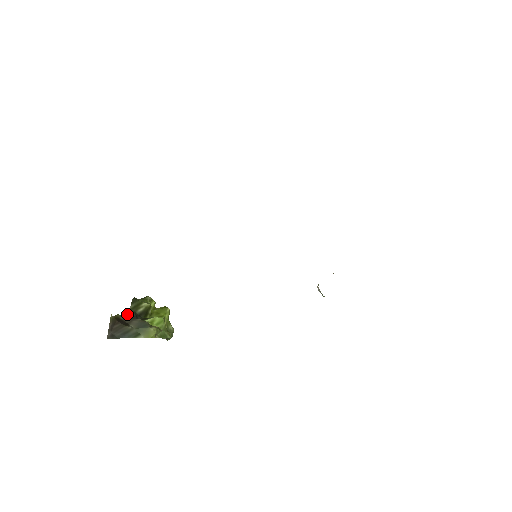
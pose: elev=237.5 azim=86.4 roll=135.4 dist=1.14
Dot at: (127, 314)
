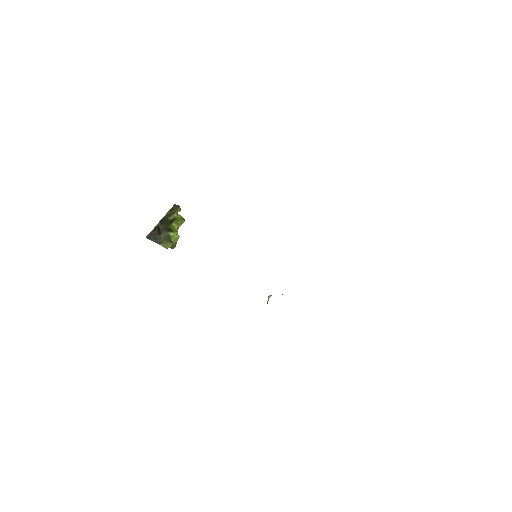
Dot at: (163, 218)
